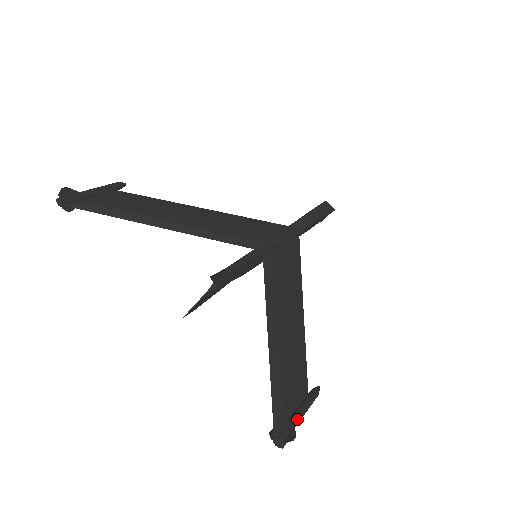
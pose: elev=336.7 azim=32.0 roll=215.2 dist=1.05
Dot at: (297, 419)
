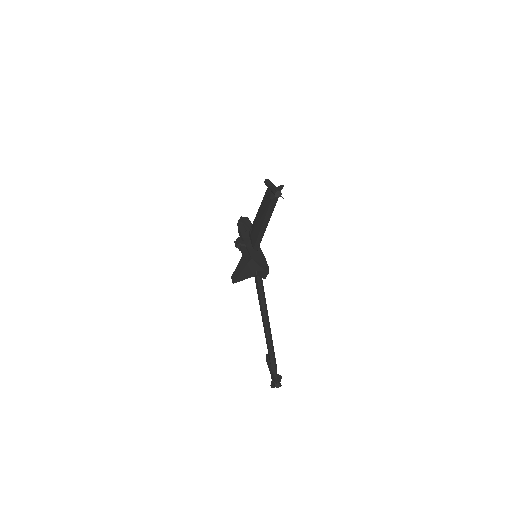
Dot at: occluded
